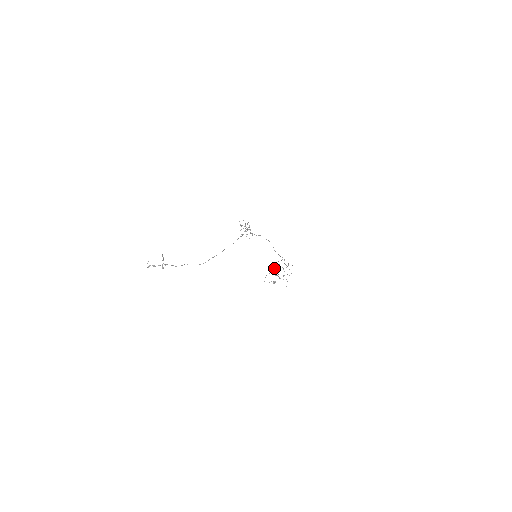
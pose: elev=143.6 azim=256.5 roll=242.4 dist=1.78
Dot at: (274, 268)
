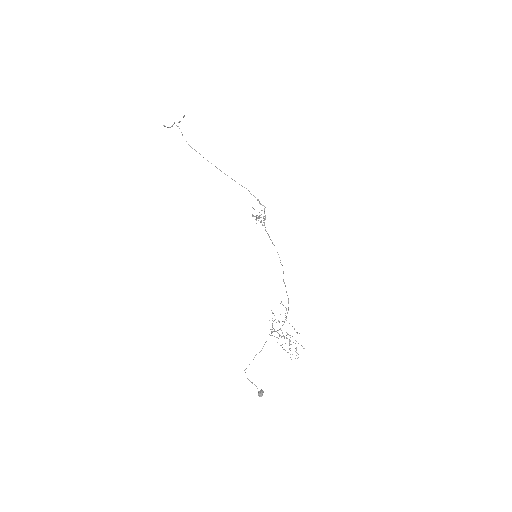
Dot at: (271, 333)
